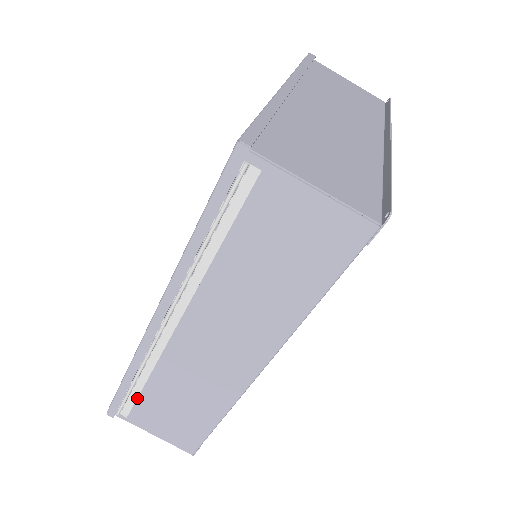
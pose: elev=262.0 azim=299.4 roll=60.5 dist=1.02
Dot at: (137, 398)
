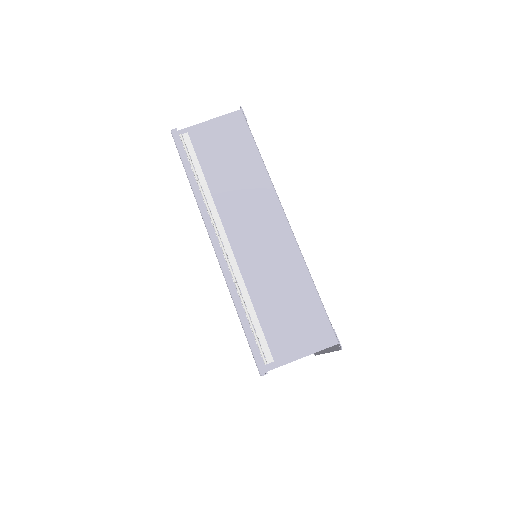
Dot at: (262, 329)
